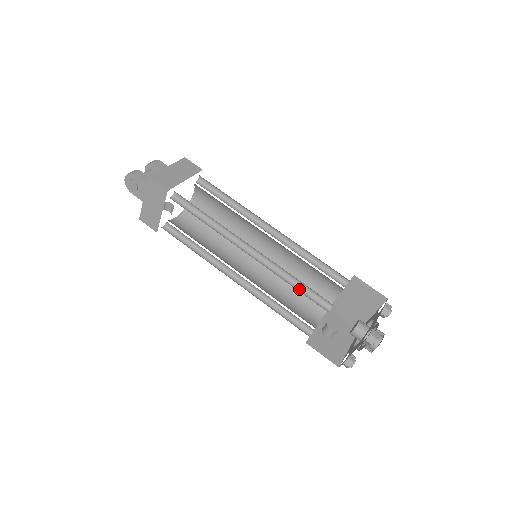
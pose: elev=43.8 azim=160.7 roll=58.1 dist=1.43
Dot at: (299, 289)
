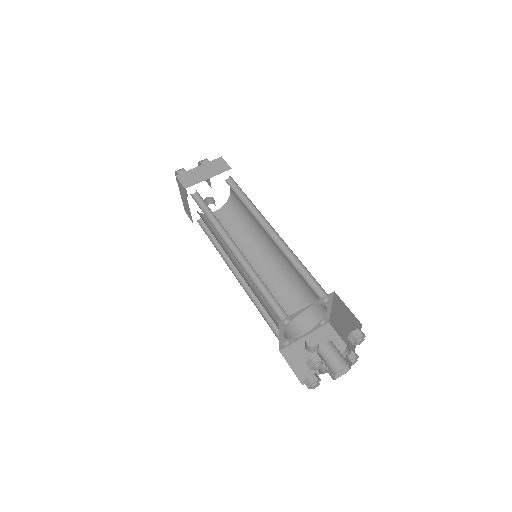
Dot at: (267, 295)
